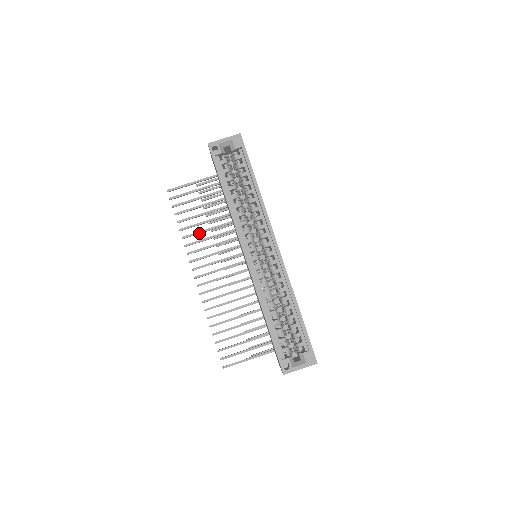
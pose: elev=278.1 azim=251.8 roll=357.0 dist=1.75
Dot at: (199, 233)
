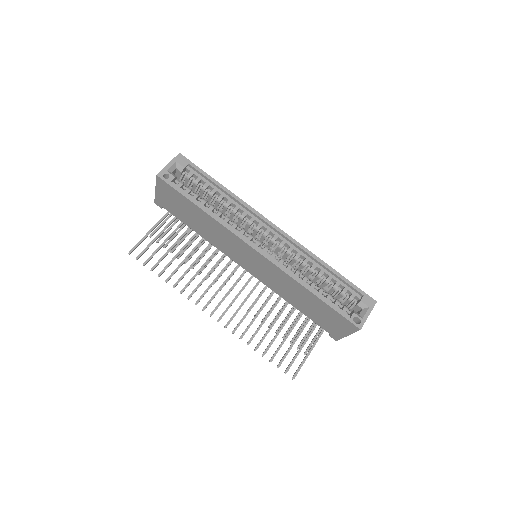
Dot at: (186, 273)
